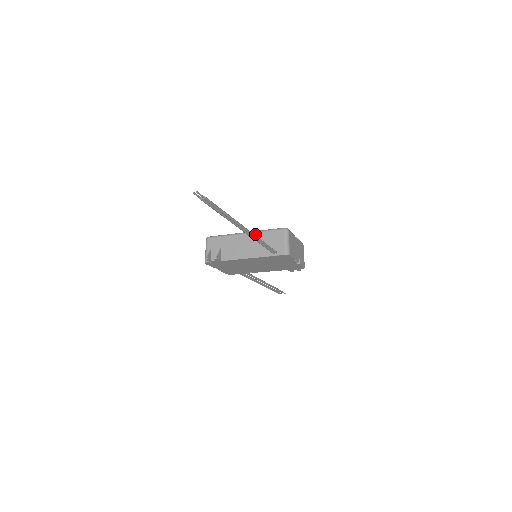
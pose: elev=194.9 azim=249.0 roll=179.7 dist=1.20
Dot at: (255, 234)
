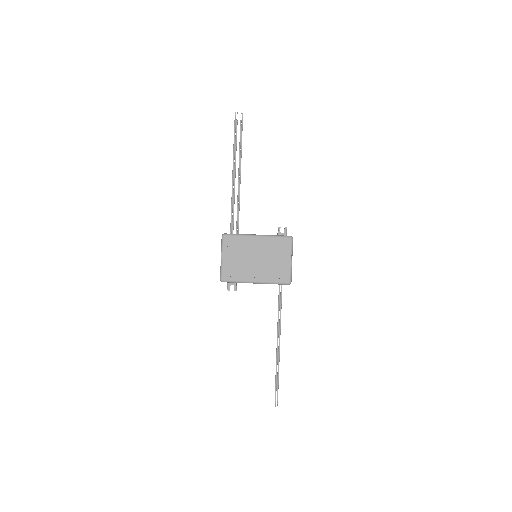
Dot at: occluded
